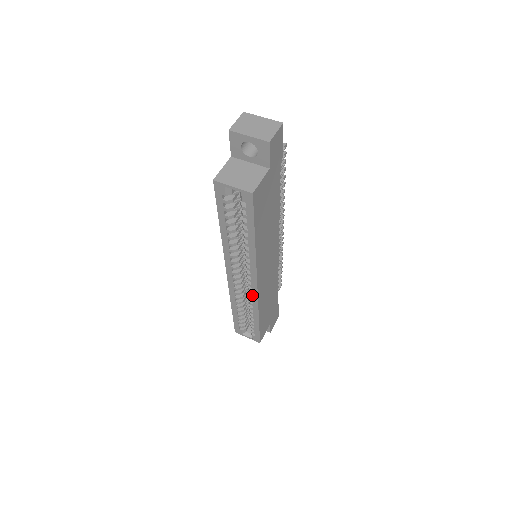
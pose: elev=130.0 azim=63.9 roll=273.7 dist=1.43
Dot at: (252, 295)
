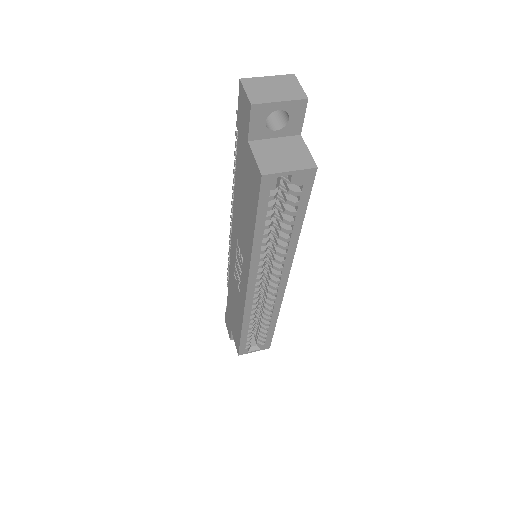
Dot at: (276, 299)
